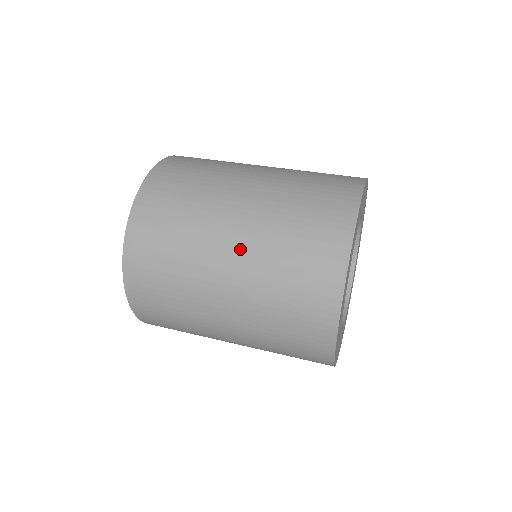
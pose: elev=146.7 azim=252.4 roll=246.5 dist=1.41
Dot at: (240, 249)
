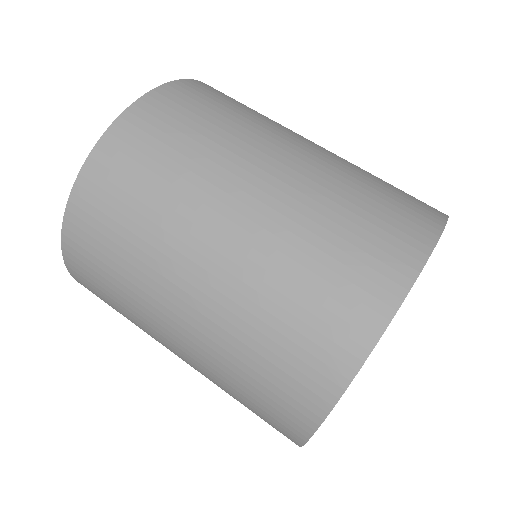
Dot at: (194, 326)
